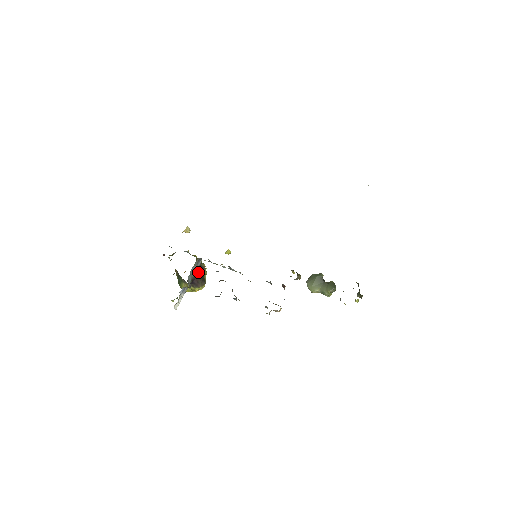
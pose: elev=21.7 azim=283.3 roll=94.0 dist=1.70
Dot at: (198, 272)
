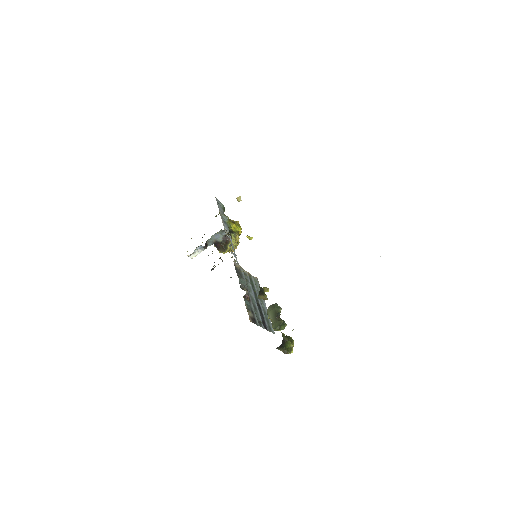
Dot at: (222, 239)
